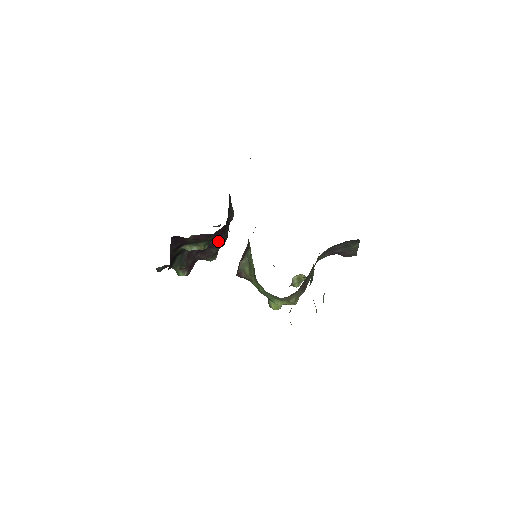
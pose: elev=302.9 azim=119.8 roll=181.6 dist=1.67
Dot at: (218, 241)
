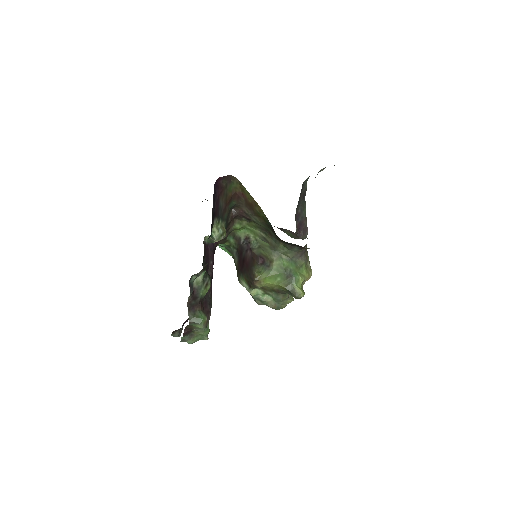
Dot at: occluded
